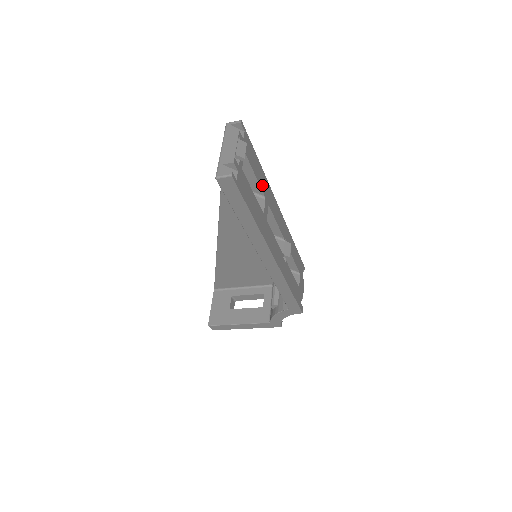
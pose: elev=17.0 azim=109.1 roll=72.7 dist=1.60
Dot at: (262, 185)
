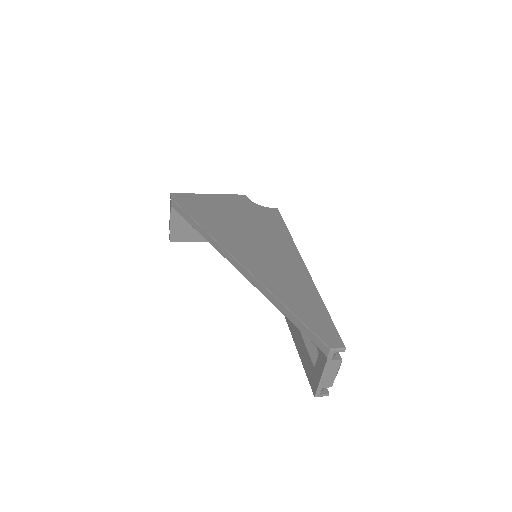
Dot at: occluded
